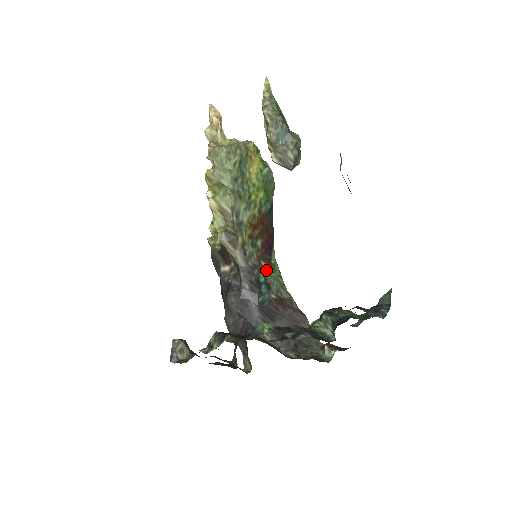
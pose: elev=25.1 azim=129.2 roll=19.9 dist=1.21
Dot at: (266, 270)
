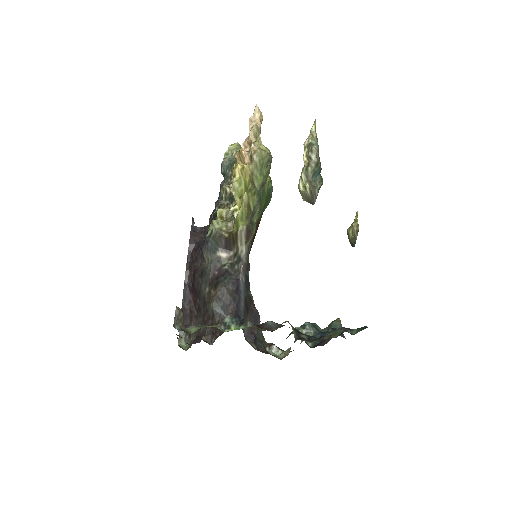
Dot at: occluded
